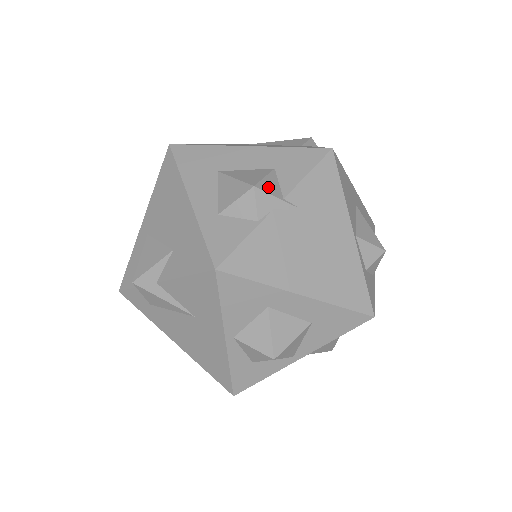
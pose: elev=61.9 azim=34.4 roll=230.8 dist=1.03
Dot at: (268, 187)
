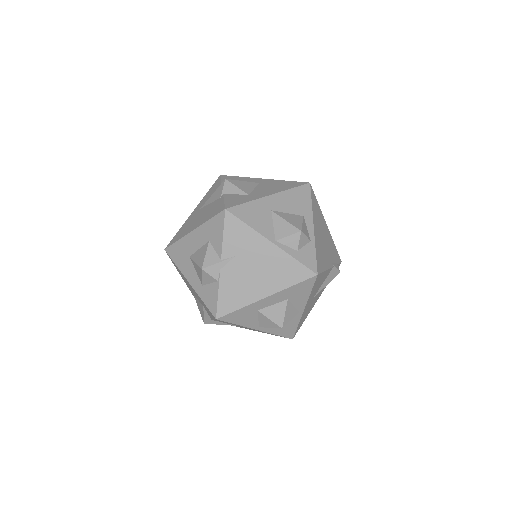
Dot at: (210, 261)
